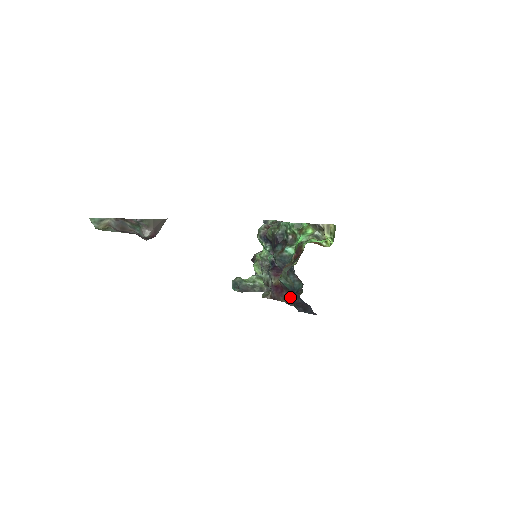
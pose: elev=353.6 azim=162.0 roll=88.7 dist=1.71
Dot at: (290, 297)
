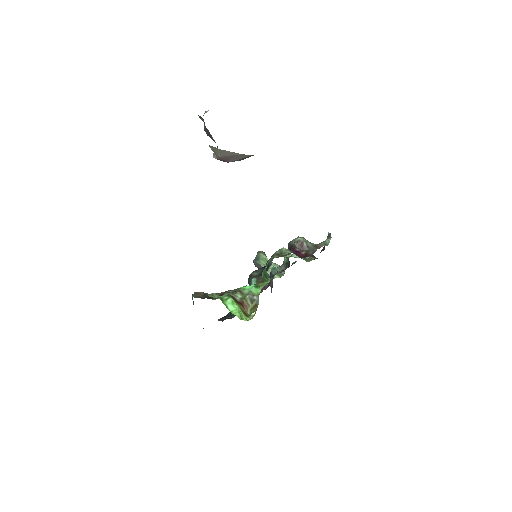
Dot at: occluded
